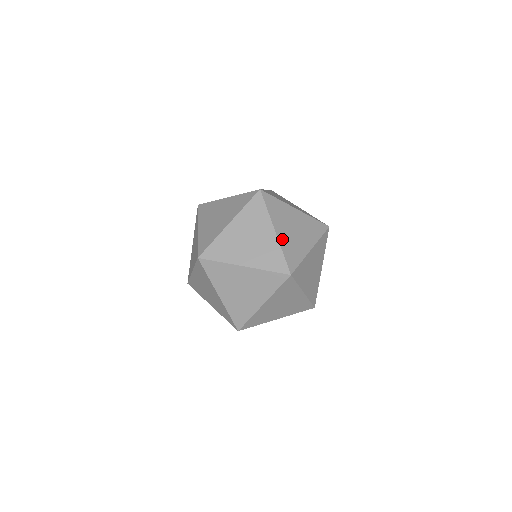
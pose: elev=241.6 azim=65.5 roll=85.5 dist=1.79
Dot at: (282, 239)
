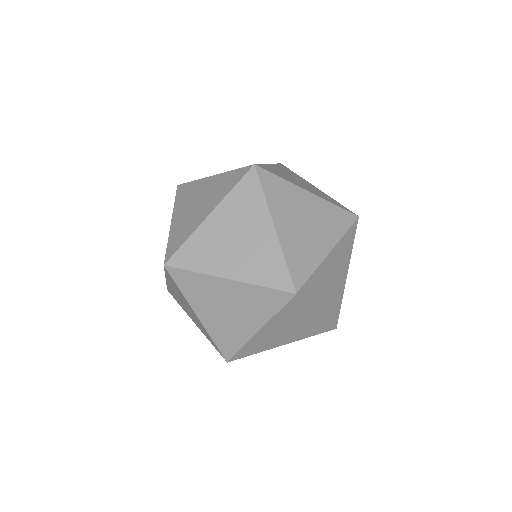
Dot at: (285, 239)
